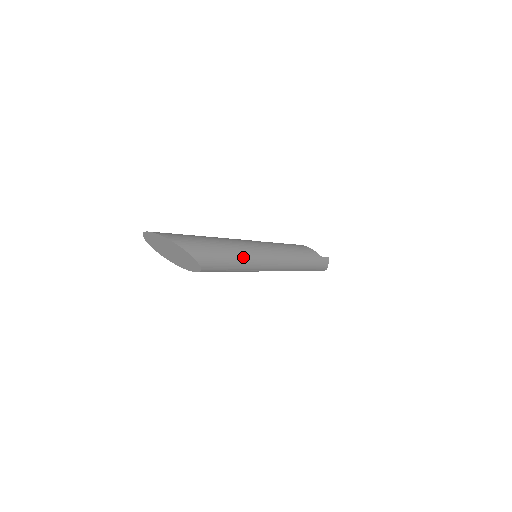
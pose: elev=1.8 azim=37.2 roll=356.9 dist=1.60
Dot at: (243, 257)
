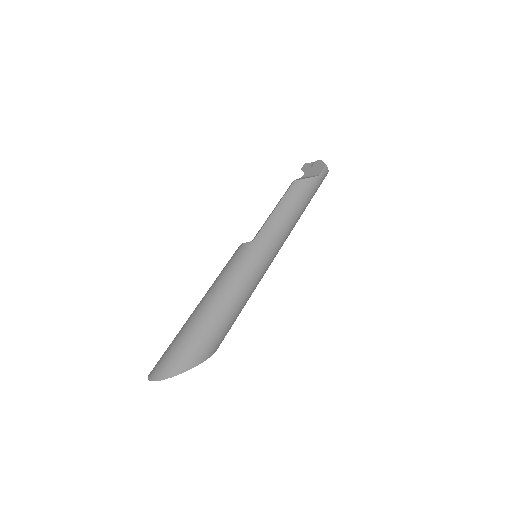
Dot at: (248, 291)
